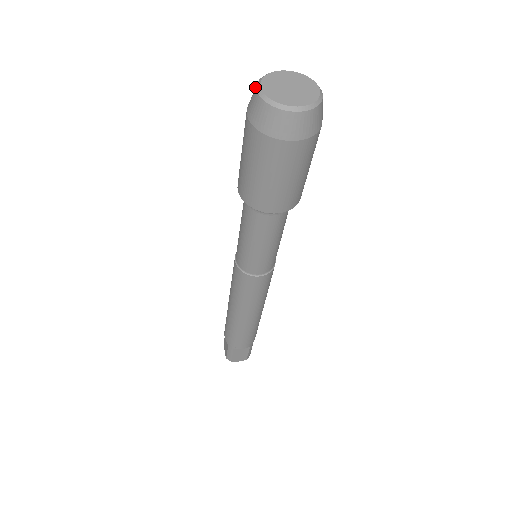
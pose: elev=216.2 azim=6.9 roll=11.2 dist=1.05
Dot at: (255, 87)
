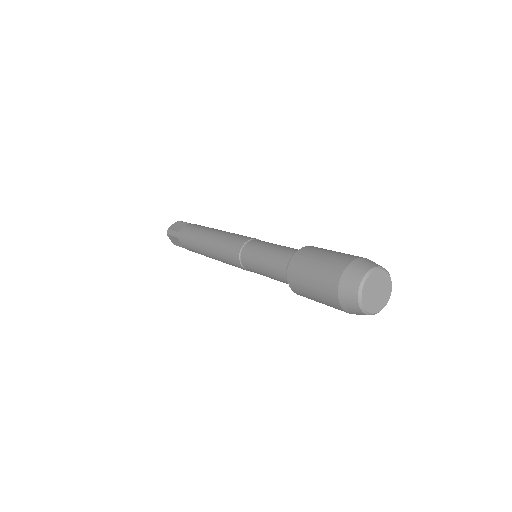
Dot at: (355, 299)
